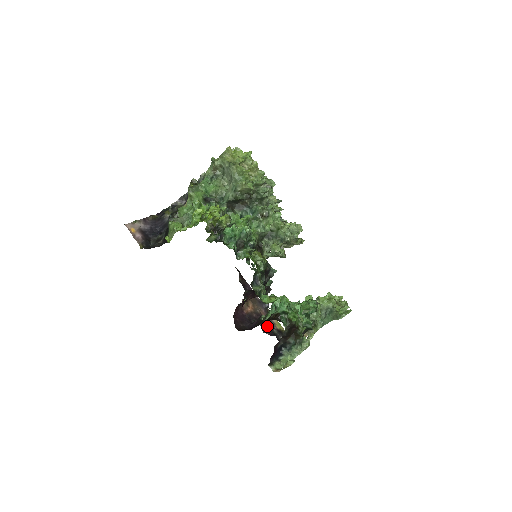
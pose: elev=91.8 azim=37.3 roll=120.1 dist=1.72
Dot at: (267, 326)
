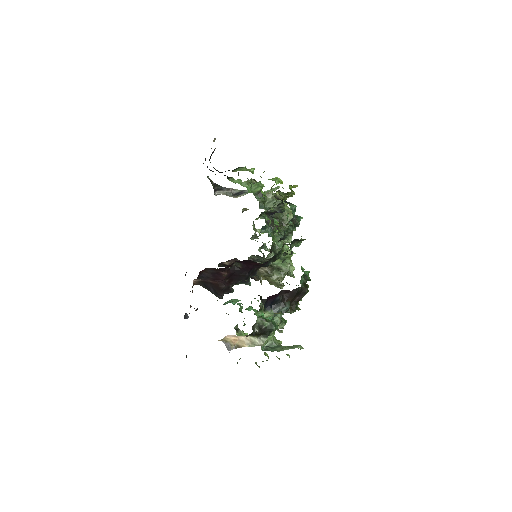
Dot at: occluded
